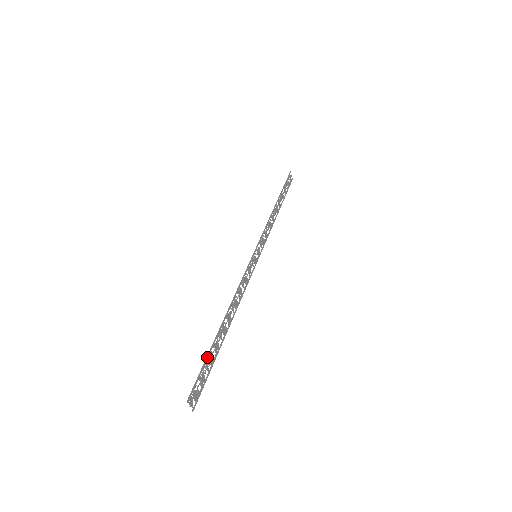
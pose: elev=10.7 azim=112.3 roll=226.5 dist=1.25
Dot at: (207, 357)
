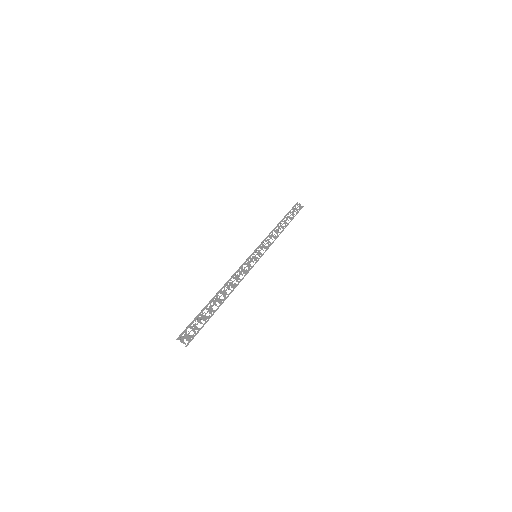
Dot at: (198, 315)
